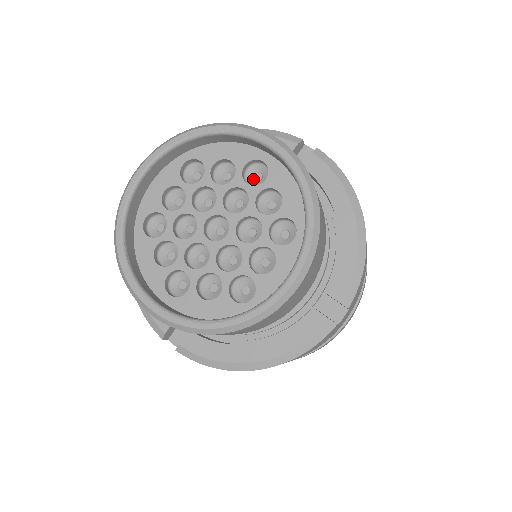
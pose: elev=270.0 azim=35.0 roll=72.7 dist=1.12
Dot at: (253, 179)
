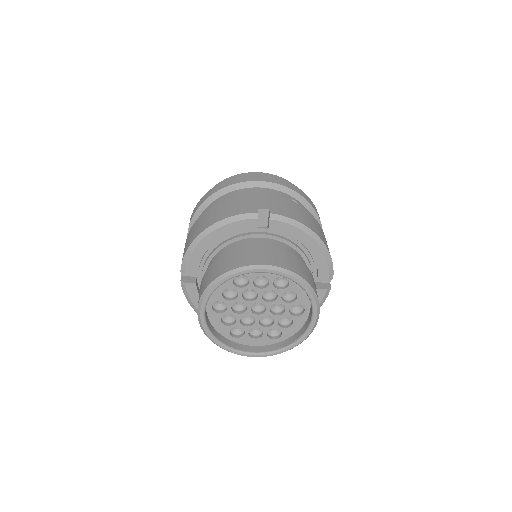
Dot at: occluded
